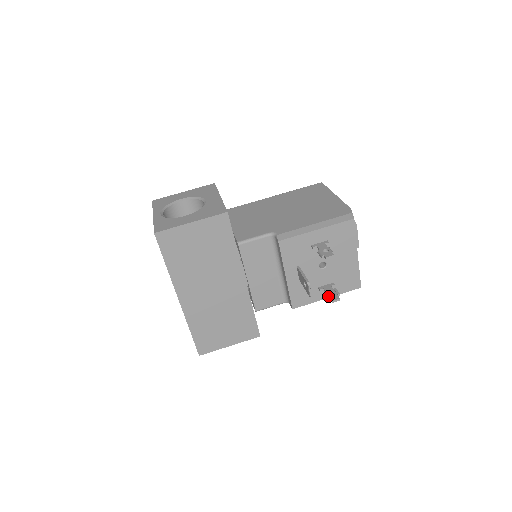
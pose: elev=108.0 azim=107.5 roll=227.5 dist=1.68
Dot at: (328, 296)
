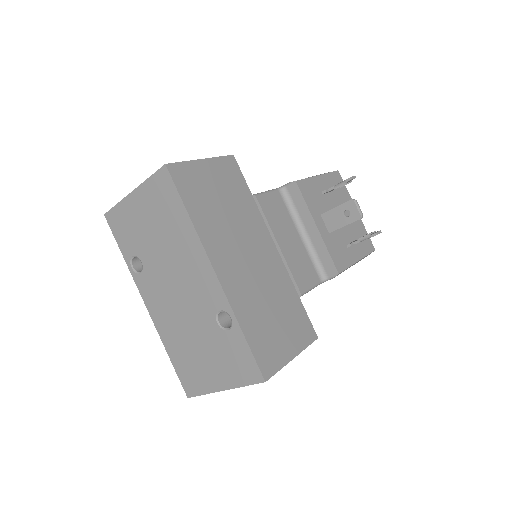
Dot at: (368, 234)
